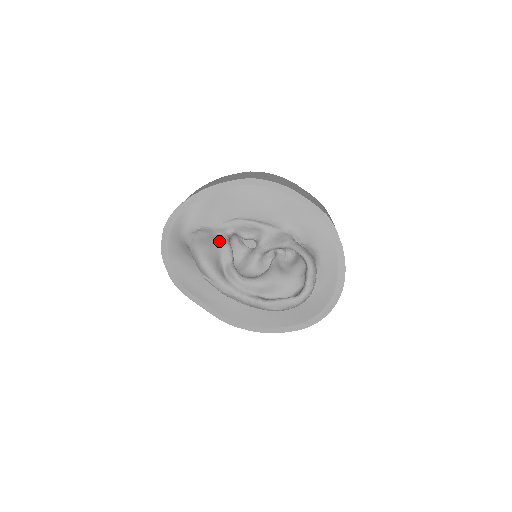
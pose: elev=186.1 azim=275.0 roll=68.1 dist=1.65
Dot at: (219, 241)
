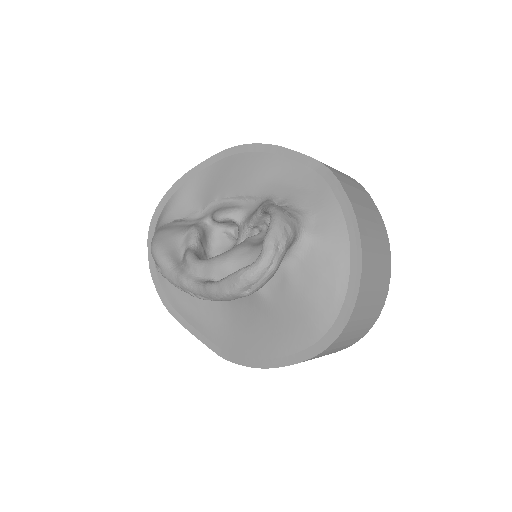
Dot at: (187, 227)
